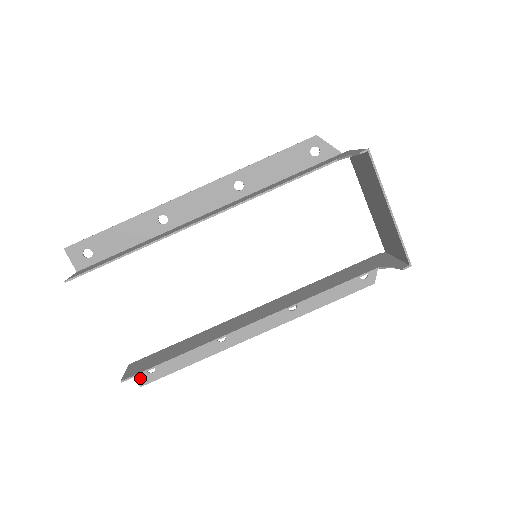
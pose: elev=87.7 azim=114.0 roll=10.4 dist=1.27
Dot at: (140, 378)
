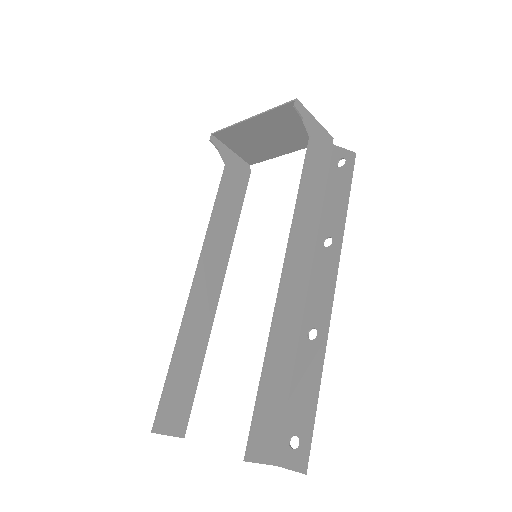
Dot at: (296, 464)
